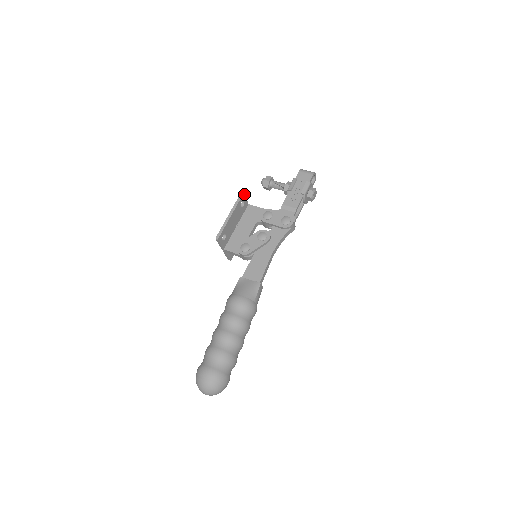
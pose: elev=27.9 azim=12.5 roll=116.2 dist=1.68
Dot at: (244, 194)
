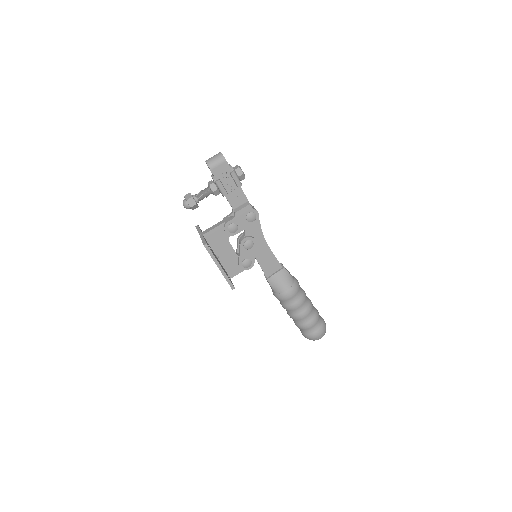
Dot at: (206, 243)
